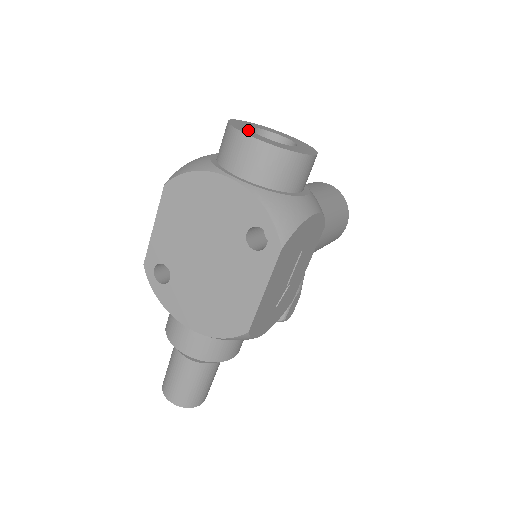
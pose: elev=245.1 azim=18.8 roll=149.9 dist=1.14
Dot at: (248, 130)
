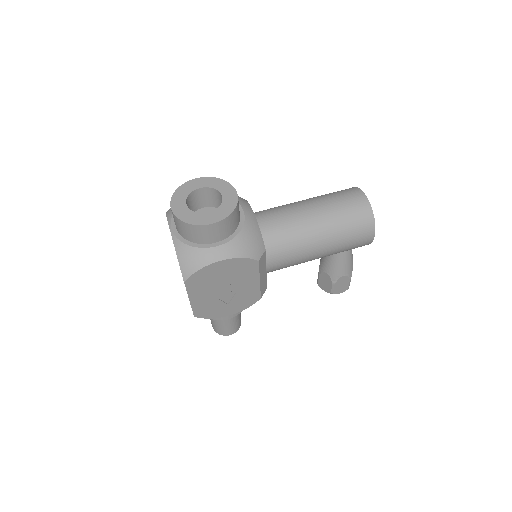
Dot at: (183, 197)
